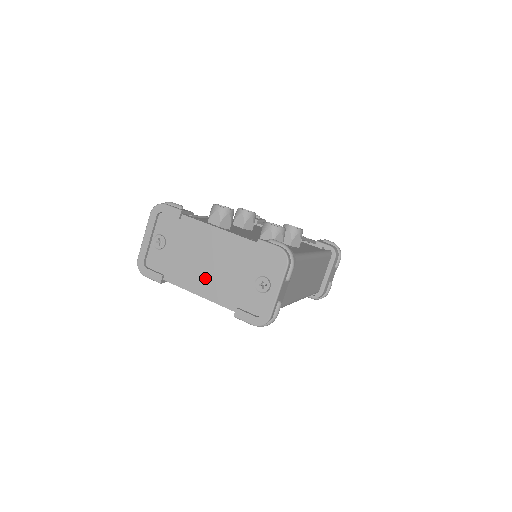
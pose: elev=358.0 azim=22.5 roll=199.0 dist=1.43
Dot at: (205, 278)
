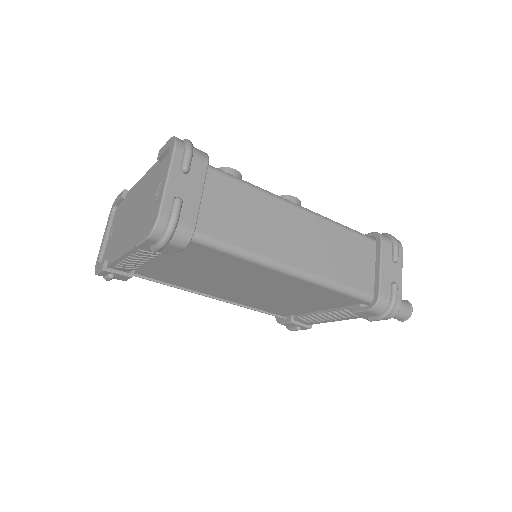
Dot at: (128, 232)
